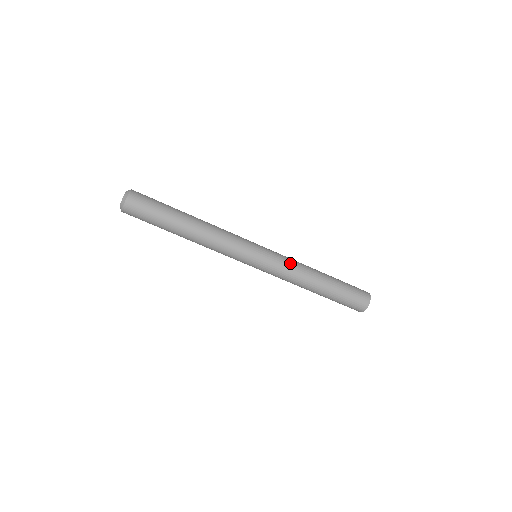
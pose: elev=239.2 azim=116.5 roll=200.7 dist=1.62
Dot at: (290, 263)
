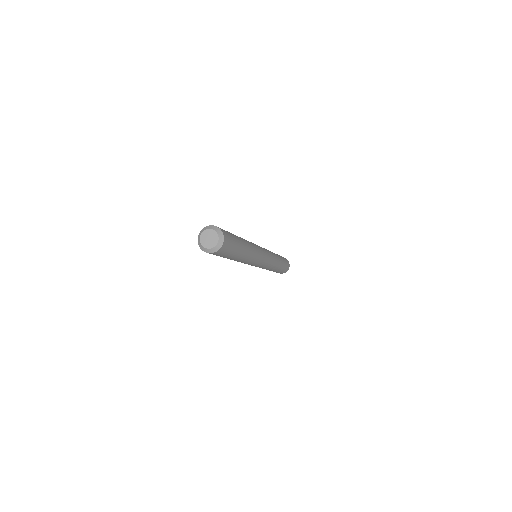
Dot at: (273, 255)
